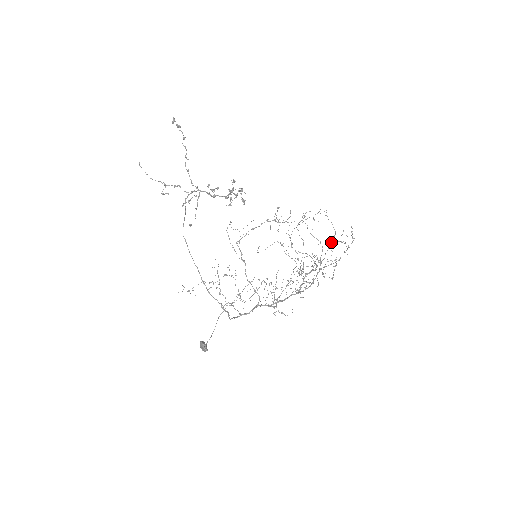
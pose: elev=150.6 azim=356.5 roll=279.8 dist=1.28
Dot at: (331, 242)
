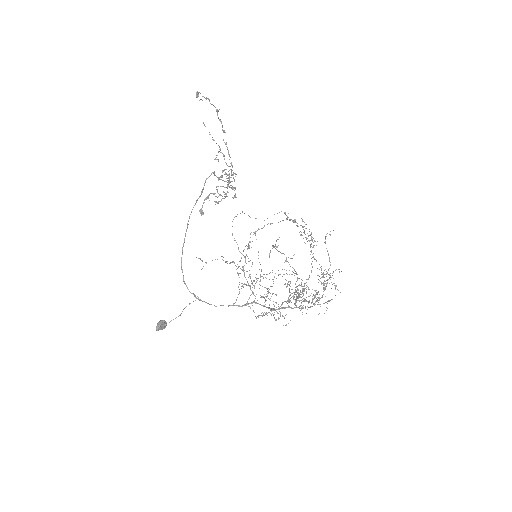
Dot at: occluded
